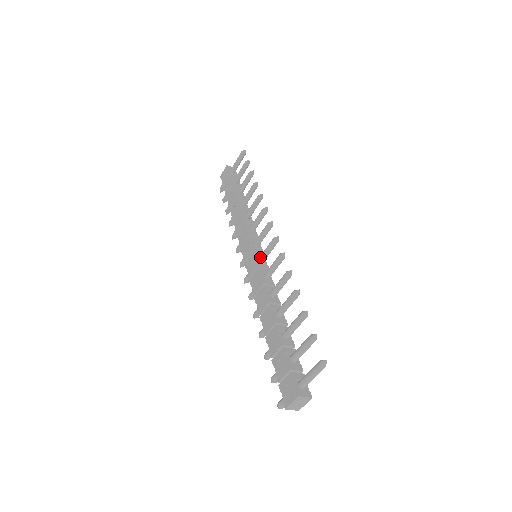
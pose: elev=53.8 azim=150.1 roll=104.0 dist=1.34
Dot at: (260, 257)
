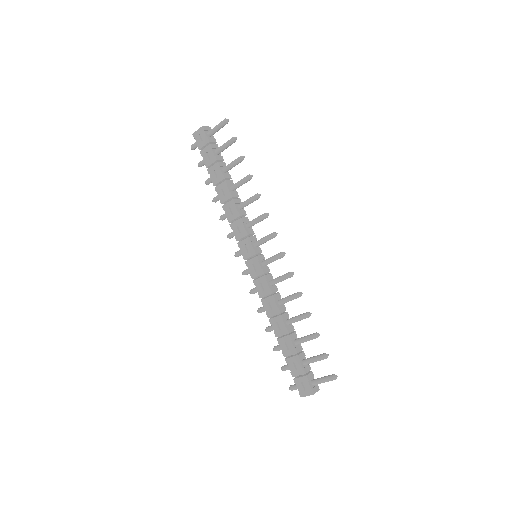
Dot at: (264, 263)
